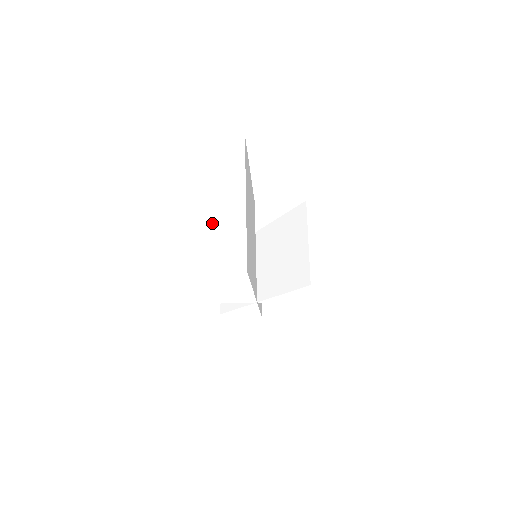
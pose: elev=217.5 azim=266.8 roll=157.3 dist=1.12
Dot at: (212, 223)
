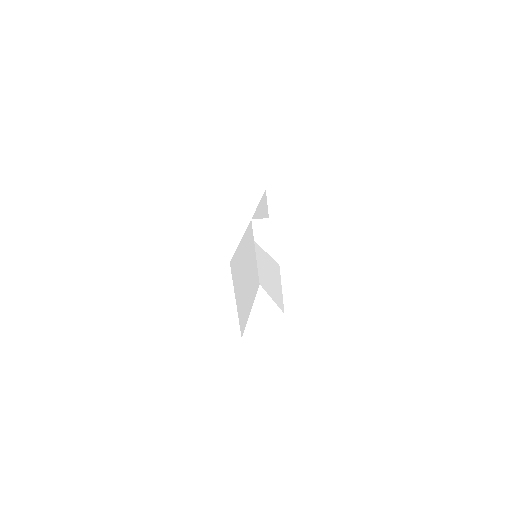
Dot at: (223, 234)
